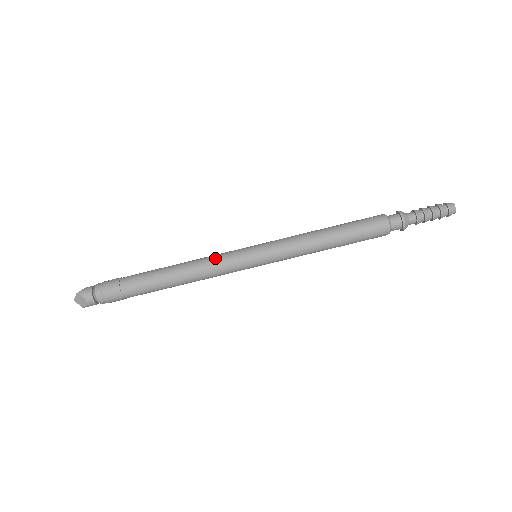
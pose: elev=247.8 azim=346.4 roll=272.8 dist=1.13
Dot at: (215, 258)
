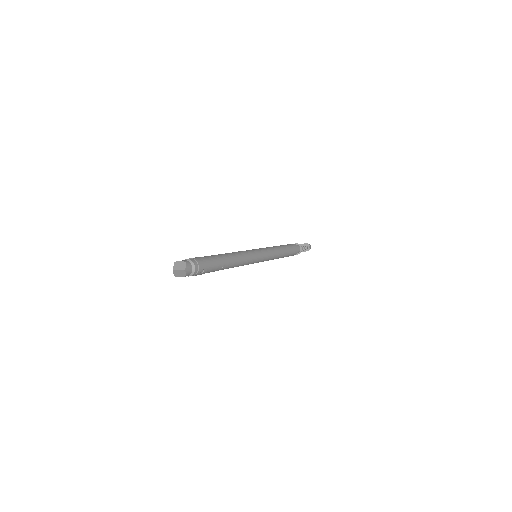
Dot at: occluded
